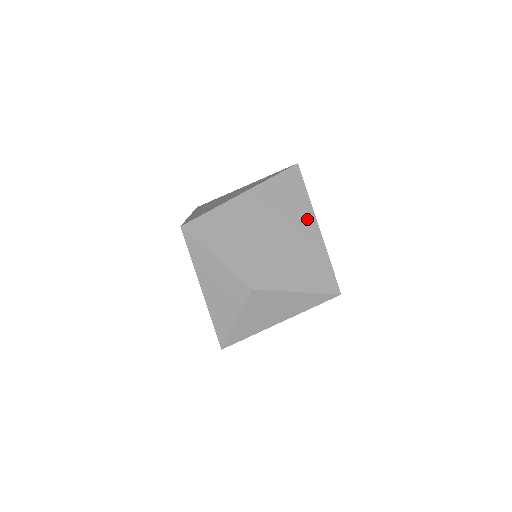
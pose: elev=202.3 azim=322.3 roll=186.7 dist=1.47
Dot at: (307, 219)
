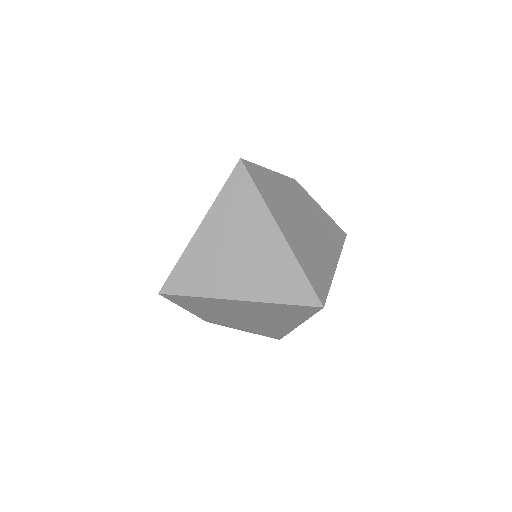
Dot at: (291, 322)
